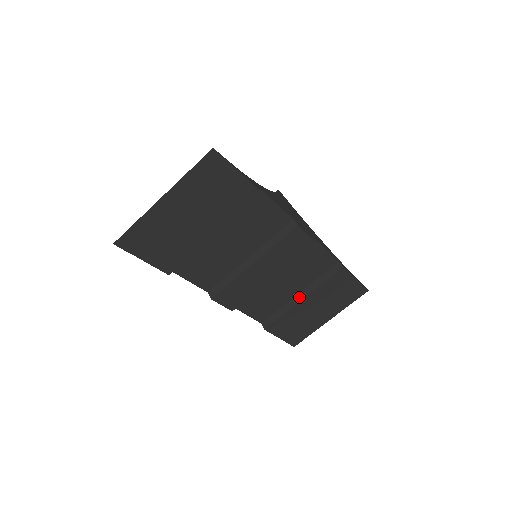
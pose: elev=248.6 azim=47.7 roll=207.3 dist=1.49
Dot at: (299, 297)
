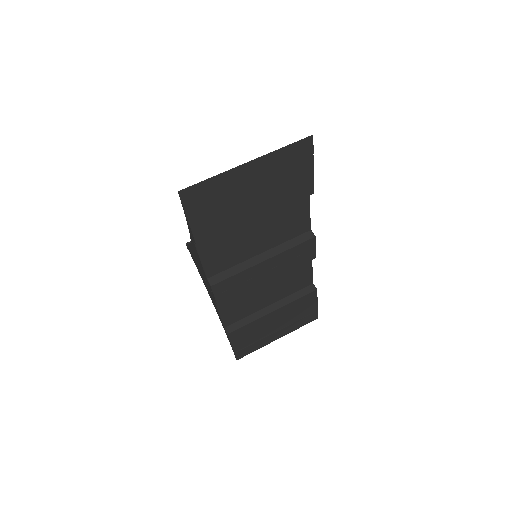
Dot at: (270, 308)
